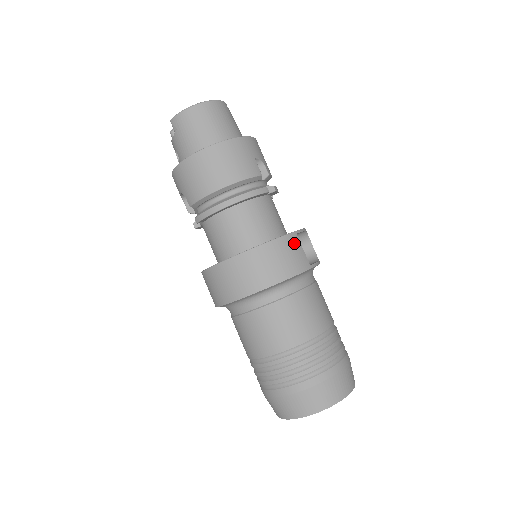
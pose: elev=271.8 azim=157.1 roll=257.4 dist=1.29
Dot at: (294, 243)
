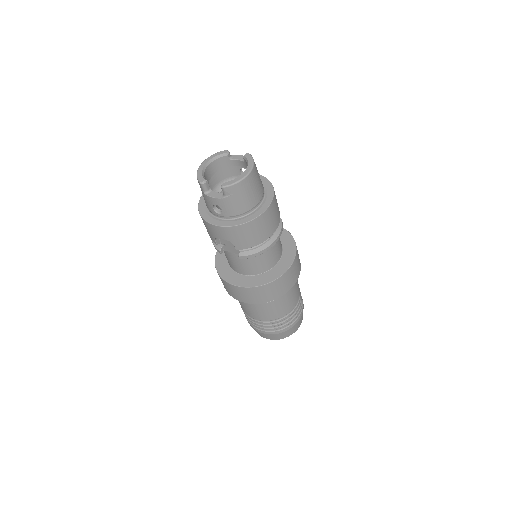
Dot at: occluded
